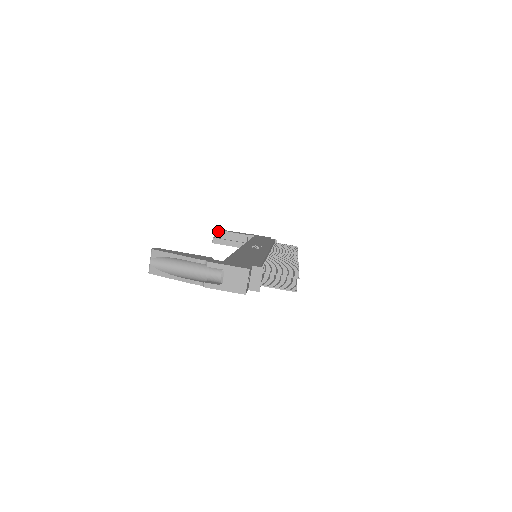
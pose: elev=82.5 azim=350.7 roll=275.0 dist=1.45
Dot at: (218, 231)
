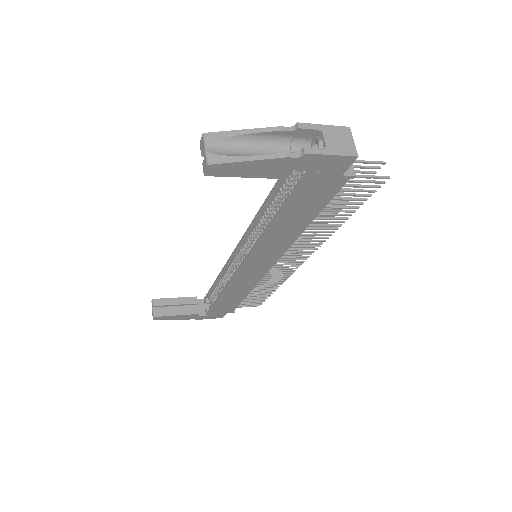
Dot at: (158, 300)
